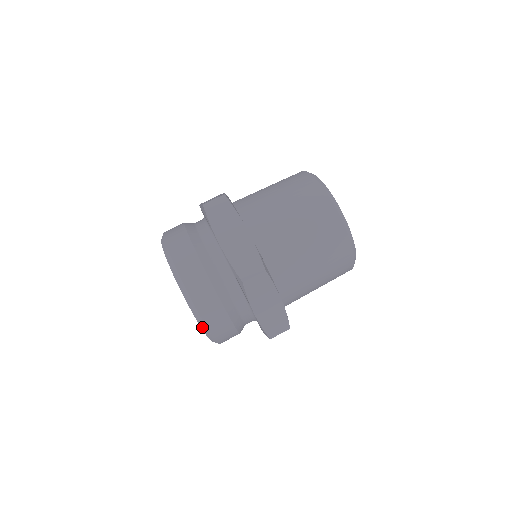
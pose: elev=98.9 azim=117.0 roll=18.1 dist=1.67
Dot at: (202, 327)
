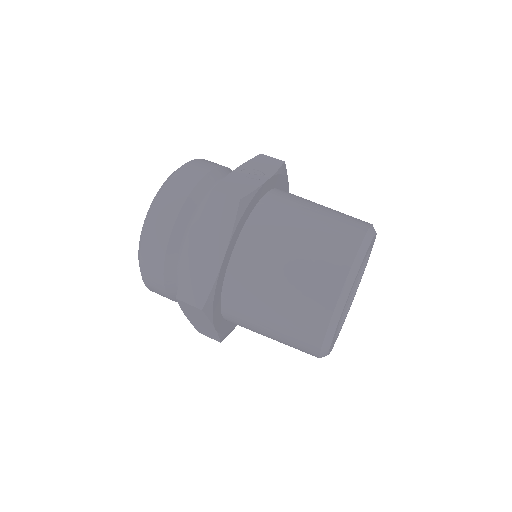
Dot at: occluded
